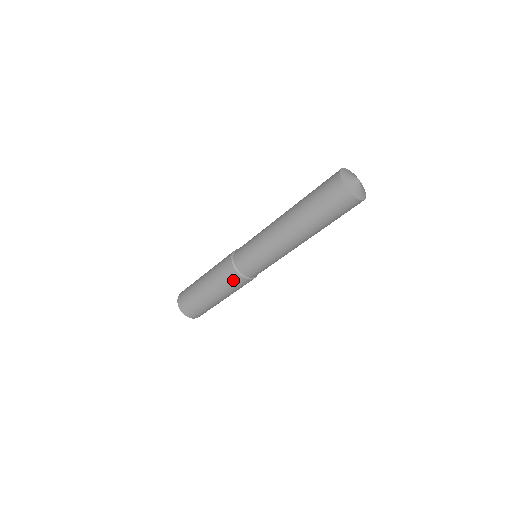
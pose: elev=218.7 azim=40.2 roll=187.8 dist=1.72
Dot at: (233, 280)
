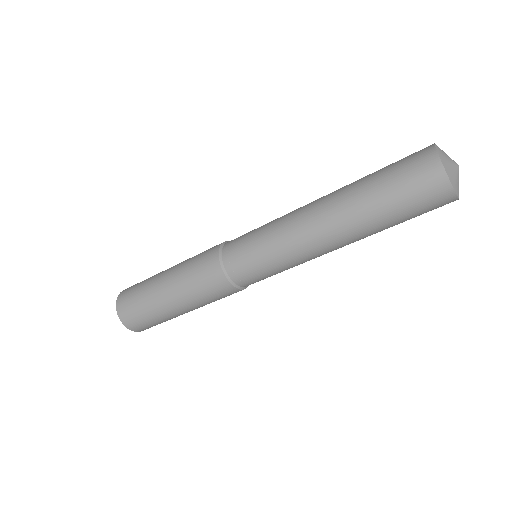
Dot at: occluded
